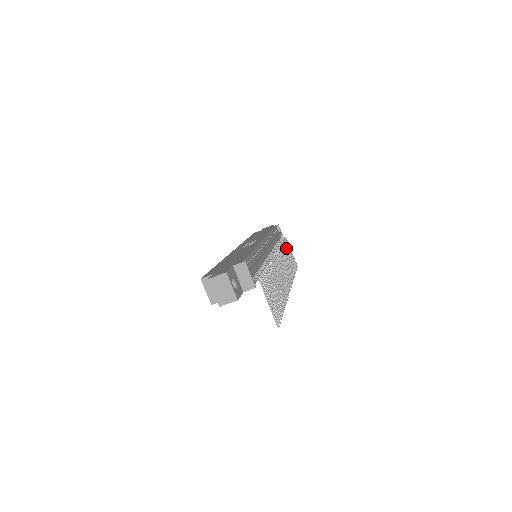
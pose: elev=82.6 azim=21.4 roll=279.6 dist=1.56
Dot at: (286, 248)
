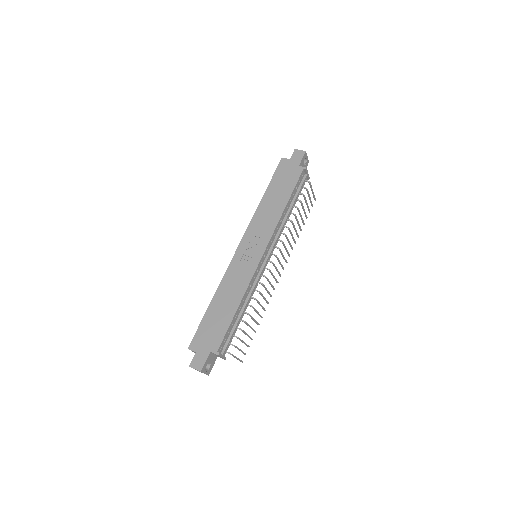
Dot at: (302, 206)
